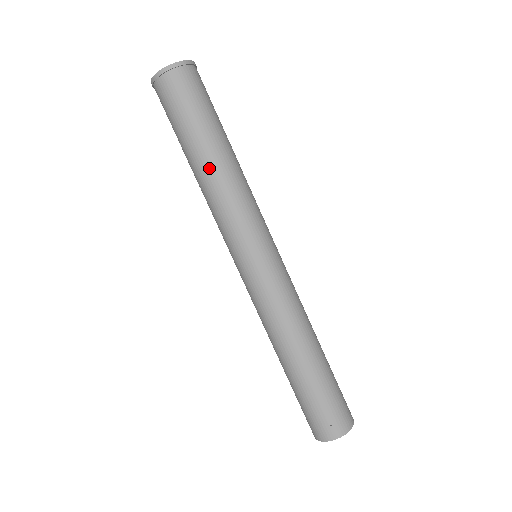
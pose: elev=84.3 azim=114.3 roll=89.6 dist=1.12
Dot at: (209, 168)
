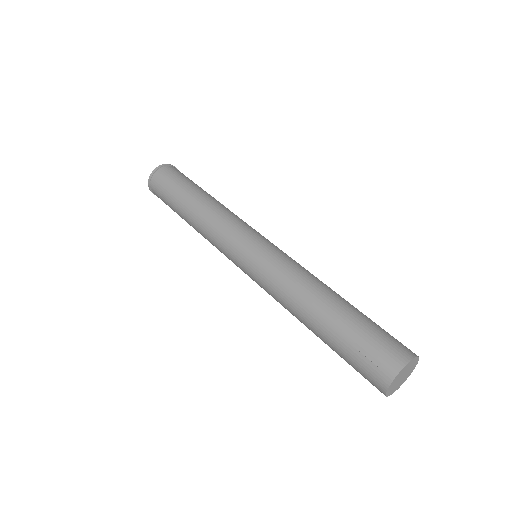
Dot at: (192, 214)
